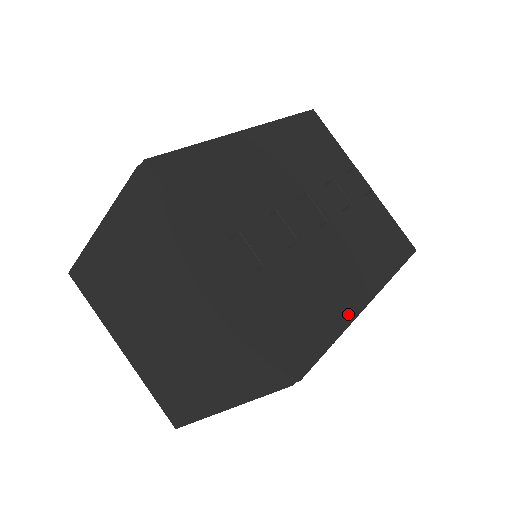
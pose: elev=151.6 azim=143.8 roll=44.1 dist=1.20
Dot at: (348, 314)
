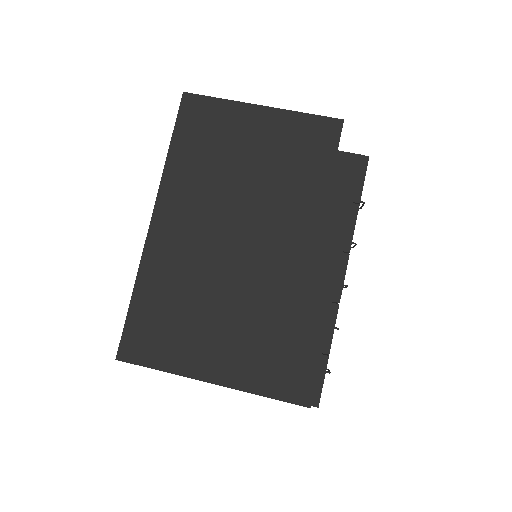
Dot at: occluded
